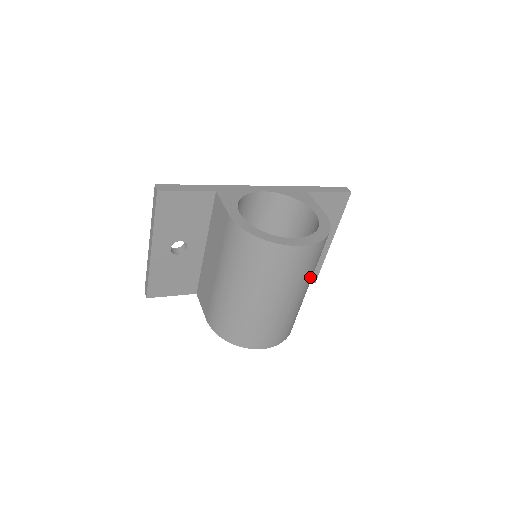
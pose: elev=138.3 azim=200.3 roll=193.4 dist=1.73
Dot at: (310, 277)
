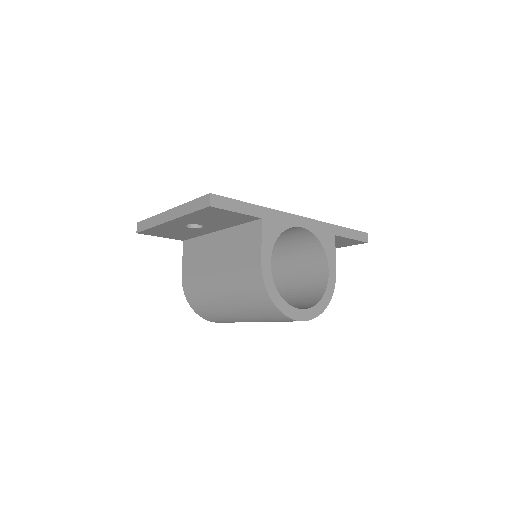
Dot at: occluded
